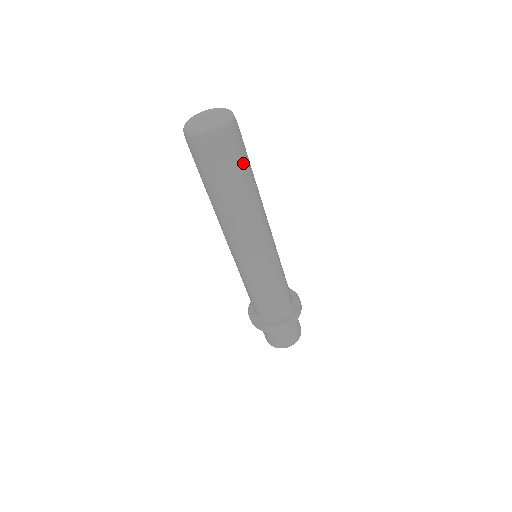
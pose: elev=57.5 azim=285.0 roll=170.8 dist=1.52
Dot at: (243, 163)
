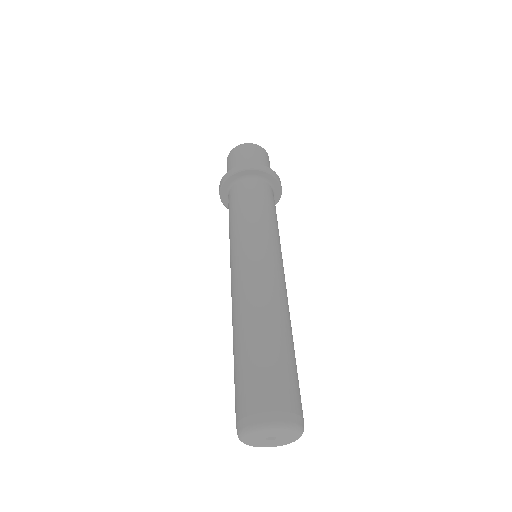
Dot at: occluded
